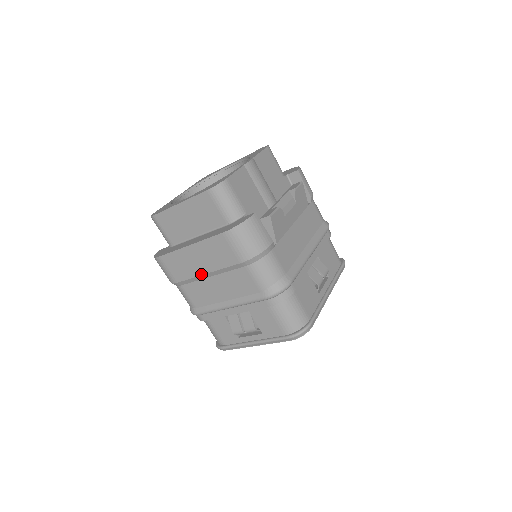
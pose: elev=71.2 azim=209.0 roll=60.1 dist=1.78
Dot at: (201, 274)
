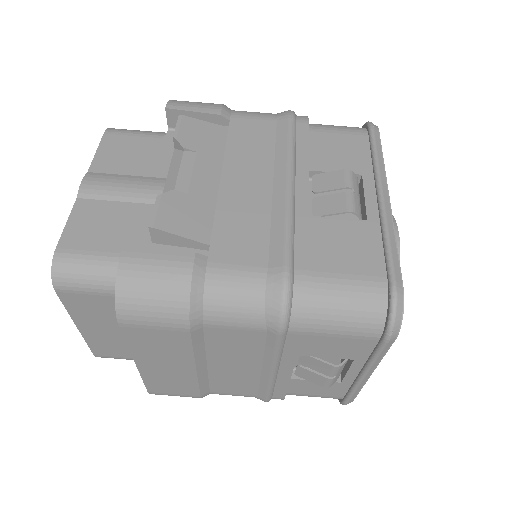
Dot at: (194, 374)
